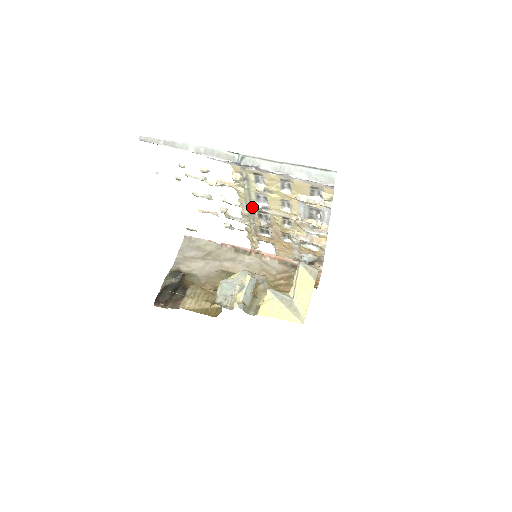
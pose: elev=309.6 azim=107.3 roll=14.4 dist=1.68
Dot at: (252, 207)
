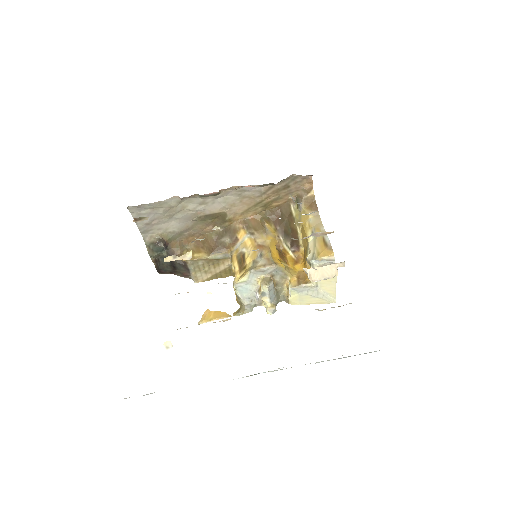
Dot at: occluded
